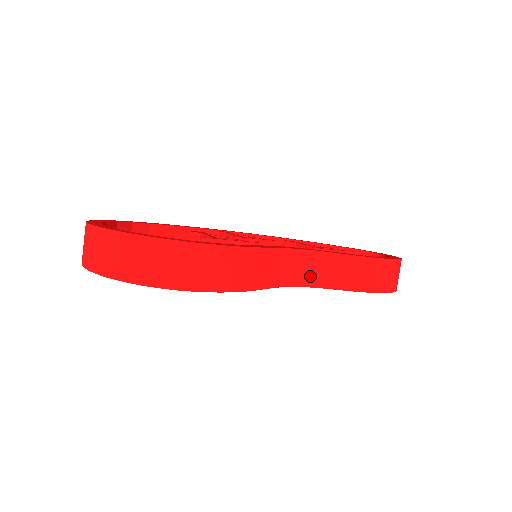
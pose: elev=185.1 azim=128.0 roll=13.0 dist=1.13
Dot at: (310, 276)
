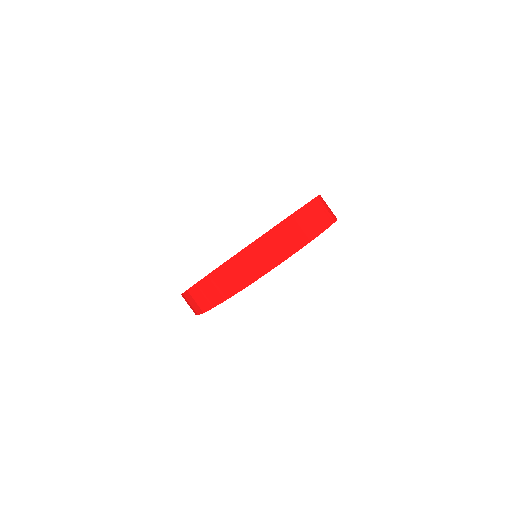
Dot at: occluded
